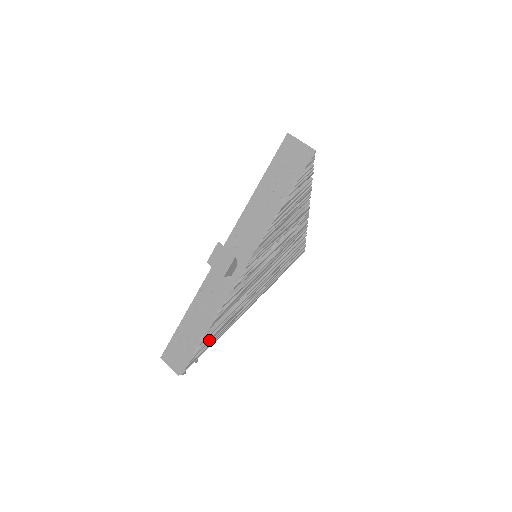
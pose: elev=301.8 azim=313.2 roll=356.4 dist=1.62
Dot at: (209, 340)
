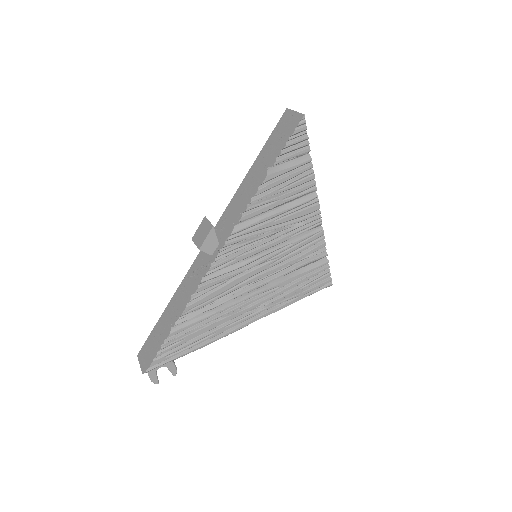
Dot at: (184, 339)
